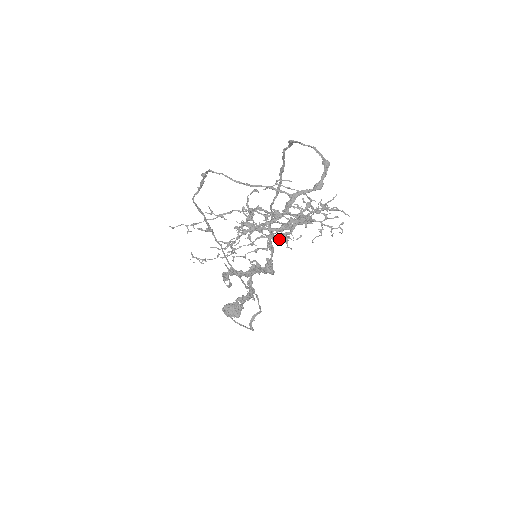
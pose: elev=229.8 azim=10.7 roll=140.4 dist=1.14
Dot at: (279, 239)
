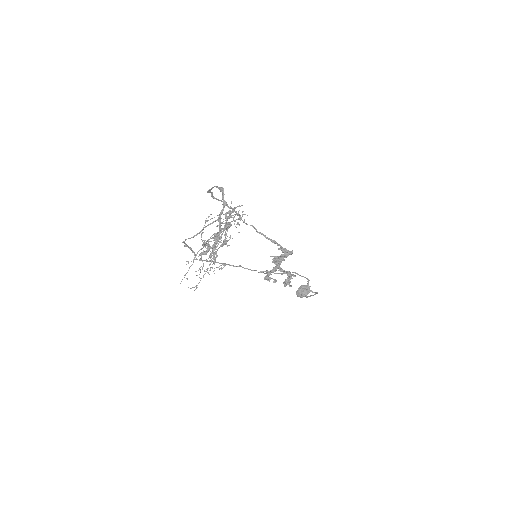
Dot at: (221, 246)
